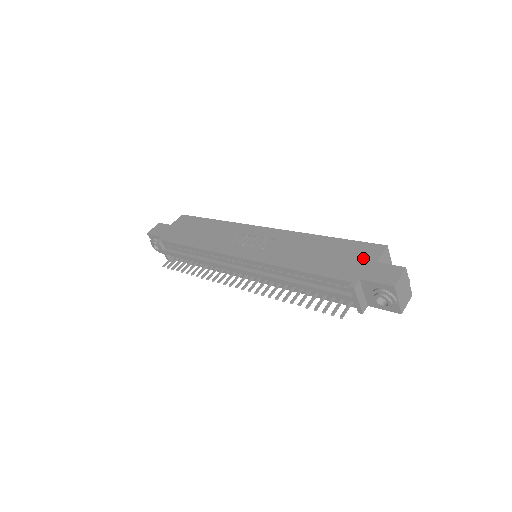
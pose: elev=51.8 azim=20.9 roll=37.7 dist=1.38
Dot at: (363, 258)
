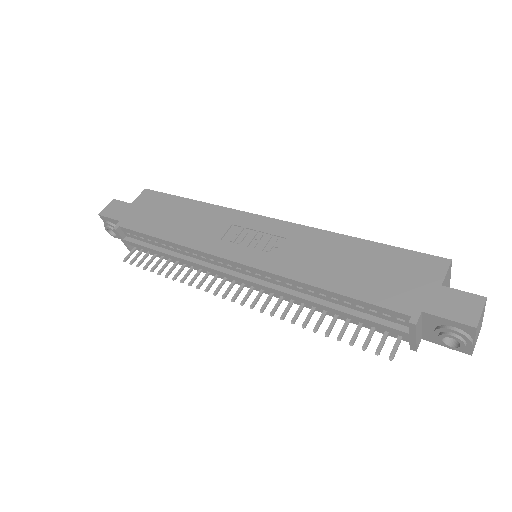
Dot at: (420, 277)
